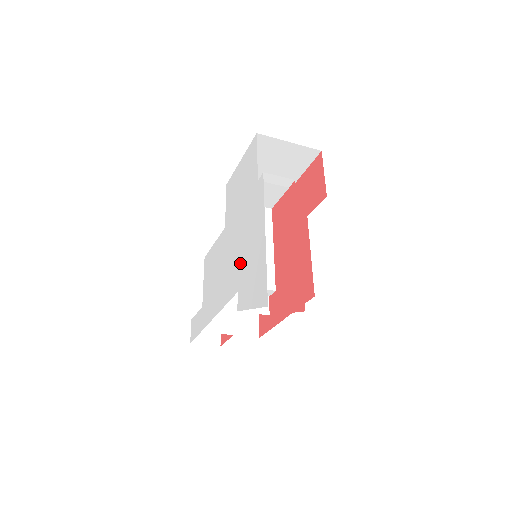
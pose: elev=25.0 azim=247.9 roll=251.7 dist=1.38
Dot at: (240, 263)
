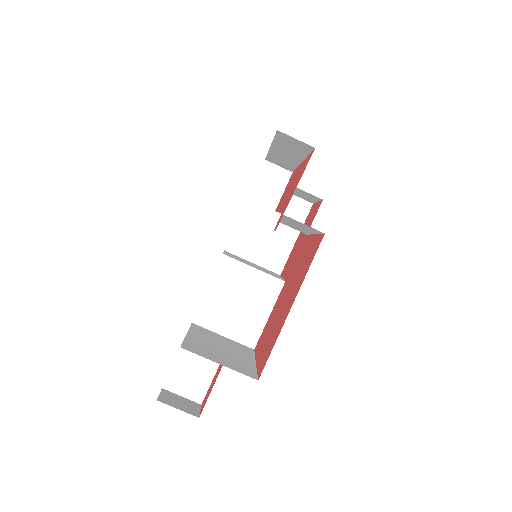
Dot at: occluded
